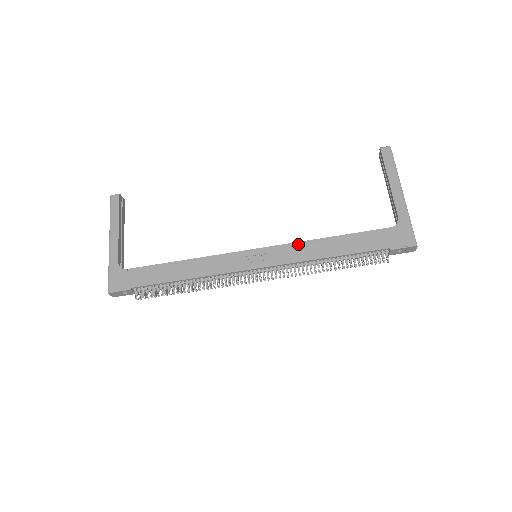
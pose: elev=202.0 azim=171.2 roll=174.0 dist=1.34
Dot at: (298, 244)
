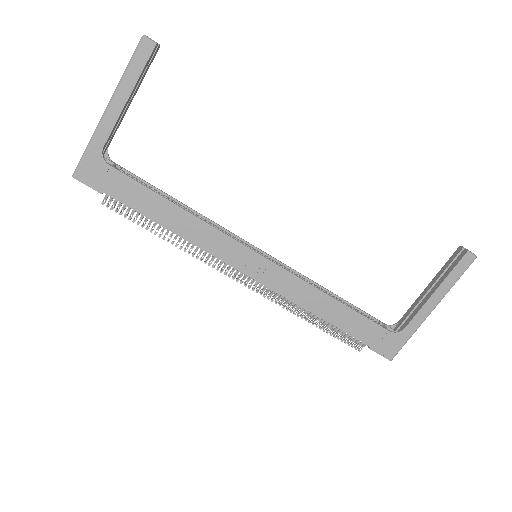
Dot at: (302, 283)
